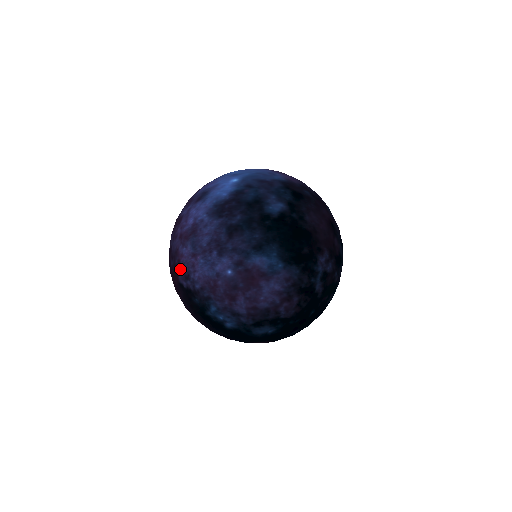
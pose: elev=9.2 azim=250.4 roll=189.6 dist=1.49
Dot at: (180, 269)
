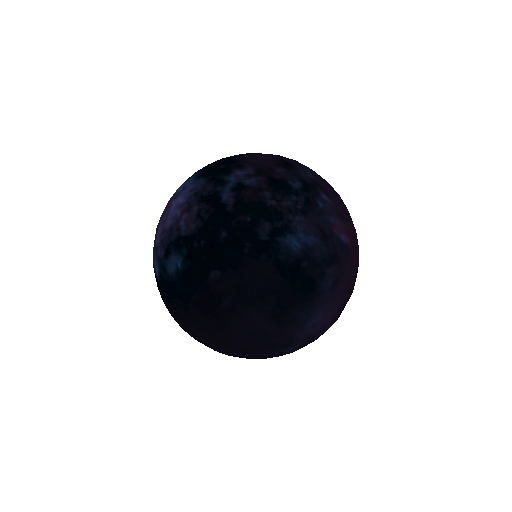
Dot at: occluded
